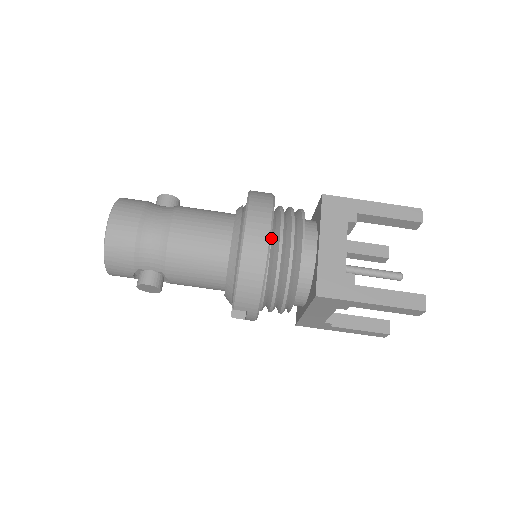
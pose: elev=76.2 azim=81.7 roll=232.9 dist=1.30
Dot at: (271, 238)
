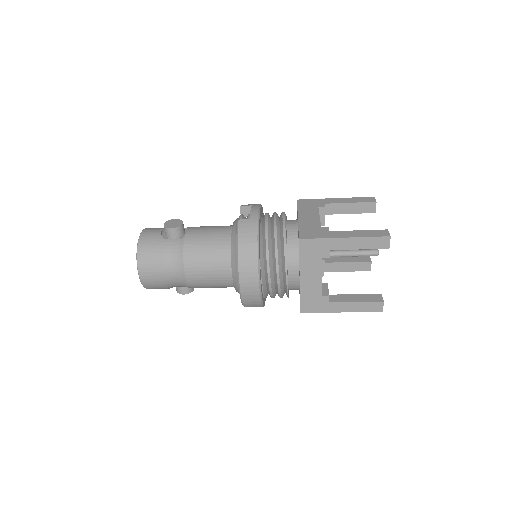
Dot at: (262, 282)
